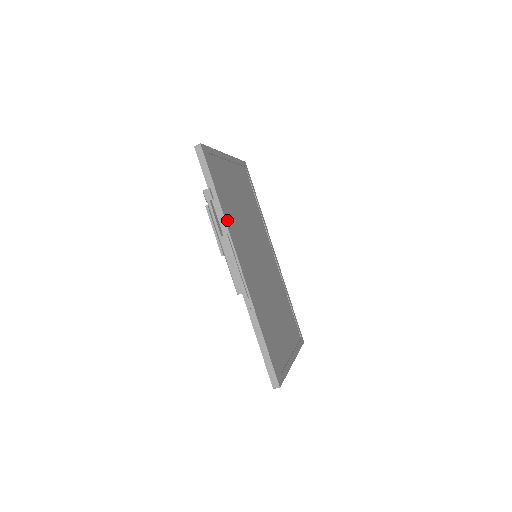
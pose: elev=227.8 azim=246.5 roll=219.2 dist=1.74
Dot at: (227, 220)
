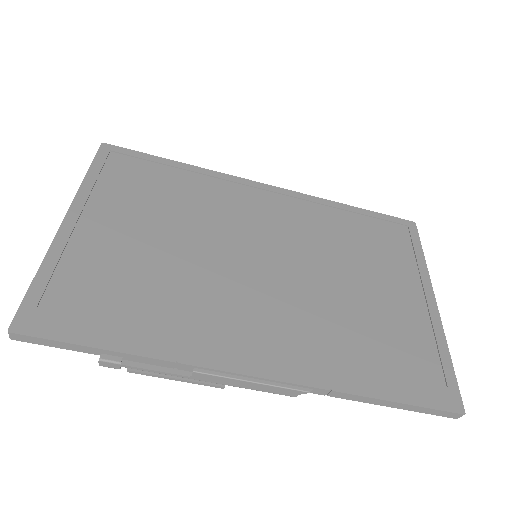
Dot at: (170, 351)
